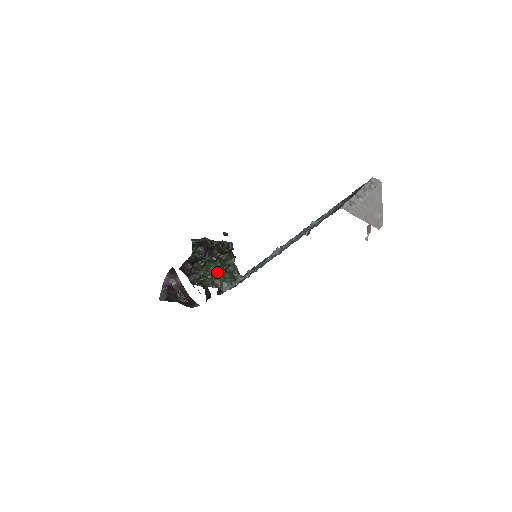
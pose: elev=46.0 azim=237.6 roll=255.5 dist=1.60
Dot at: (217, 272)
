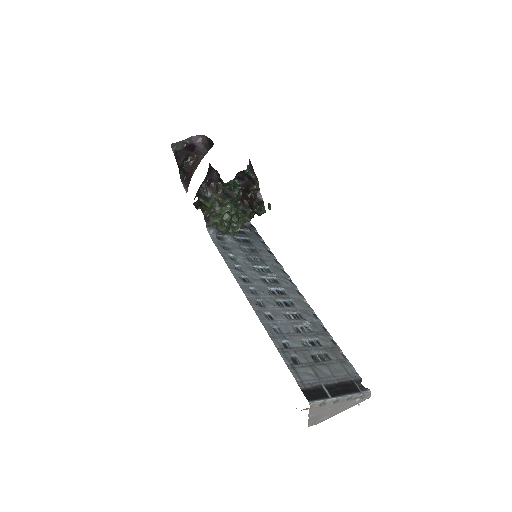
Dot at: occluded
